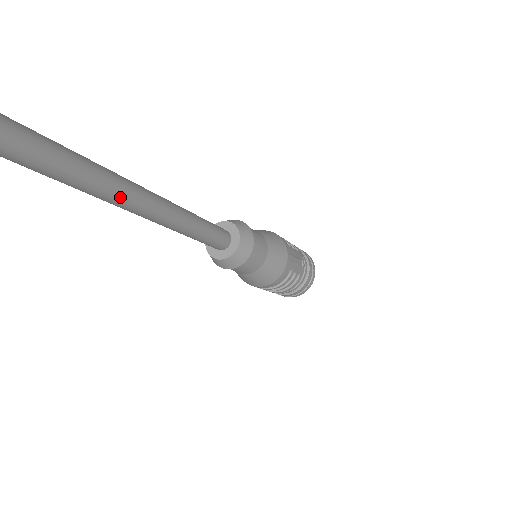
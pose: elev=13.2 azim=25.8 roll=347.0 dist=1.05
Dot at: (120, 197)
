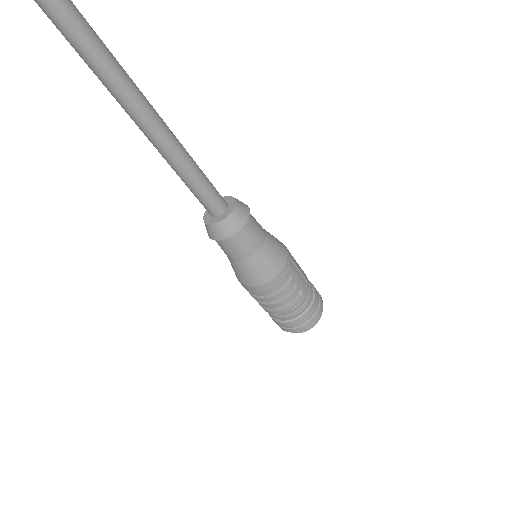
Dot at: (122, 86)
